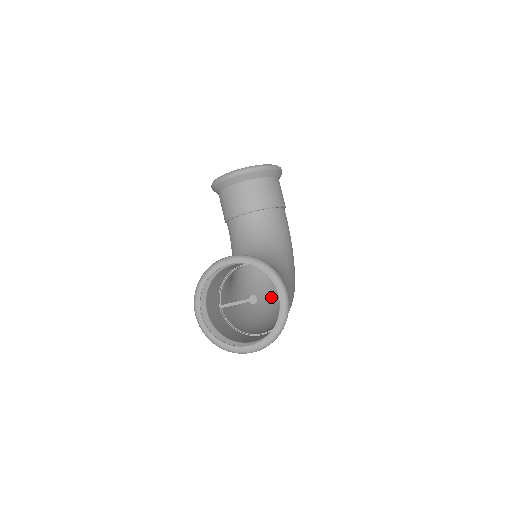
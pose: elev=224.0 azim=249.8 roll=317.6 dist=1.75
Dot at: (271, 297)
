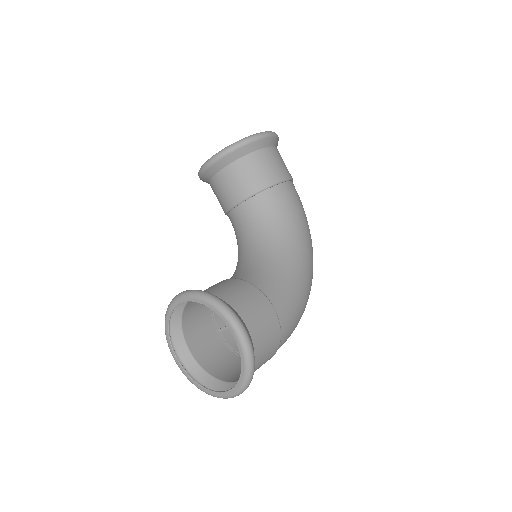
Dot at: occluded
